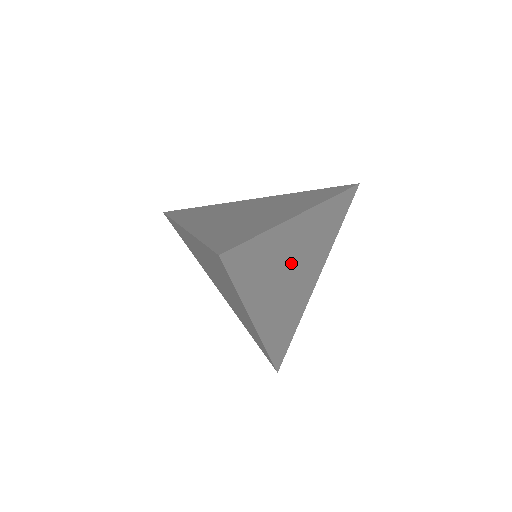
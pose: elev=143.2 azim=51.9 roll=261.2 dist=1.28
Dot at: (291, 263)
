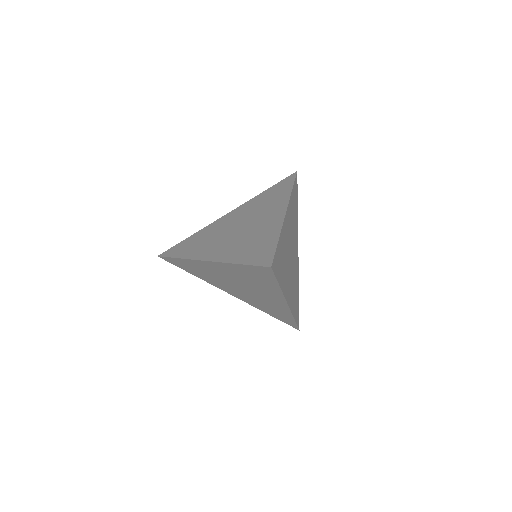
Dot at: (289, 249)
